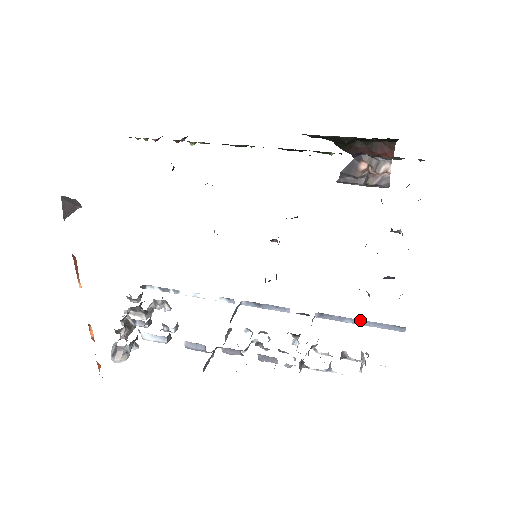
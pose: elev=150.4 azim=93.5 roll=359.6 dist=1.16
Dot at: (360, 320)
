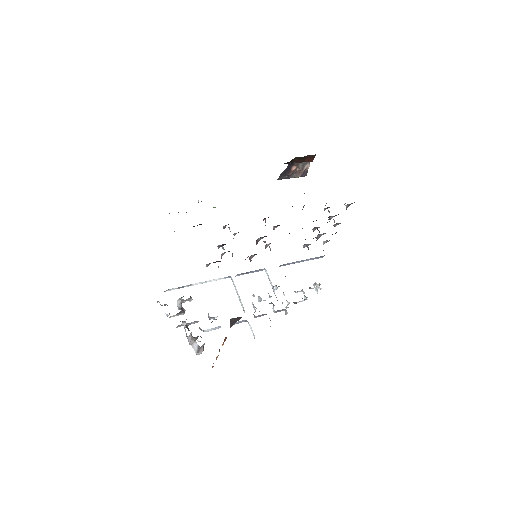
Dot at: (303, 260)
